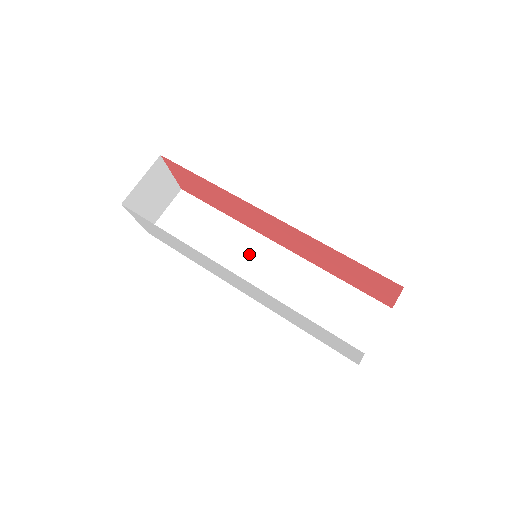
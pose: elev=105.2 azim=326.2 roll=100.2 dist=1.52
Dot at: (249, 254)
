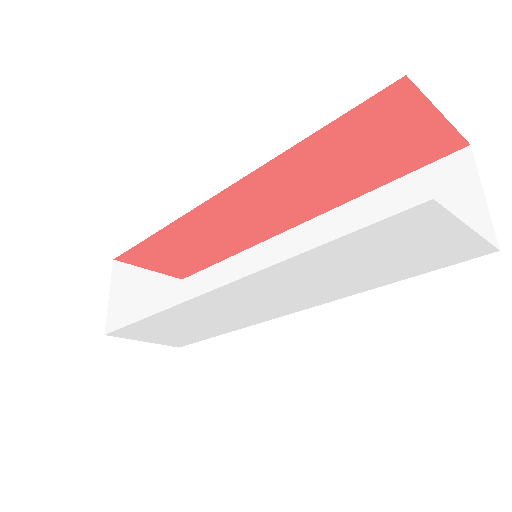
Dot at: occluded
